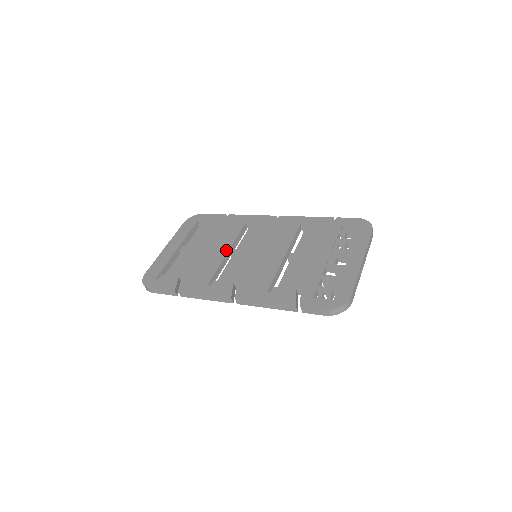
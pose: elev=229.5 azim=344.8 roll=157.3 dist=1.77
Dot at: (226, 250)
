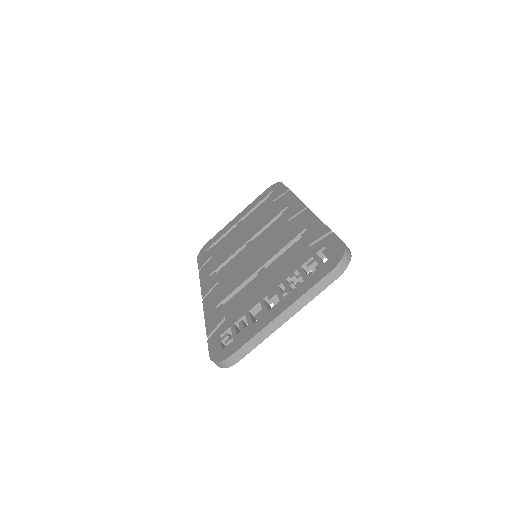
Dot at: (248, 239)
